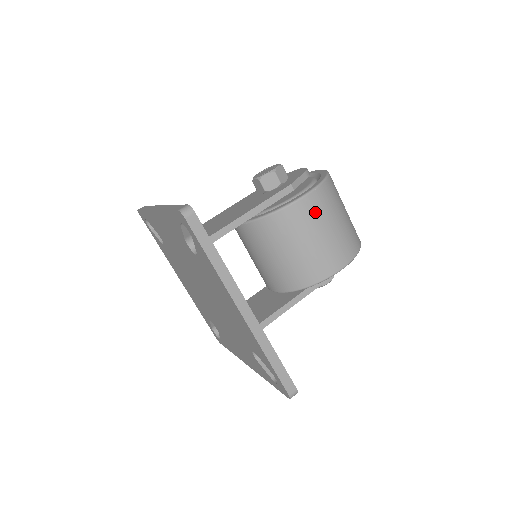
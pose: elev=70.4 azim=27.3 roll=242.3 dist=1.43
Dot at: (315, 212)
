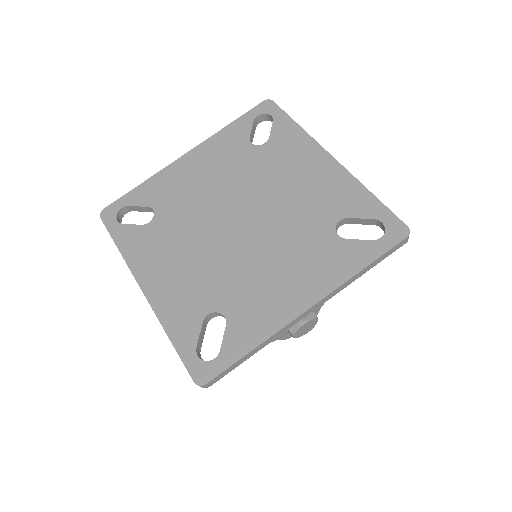
Dot at: occluded
